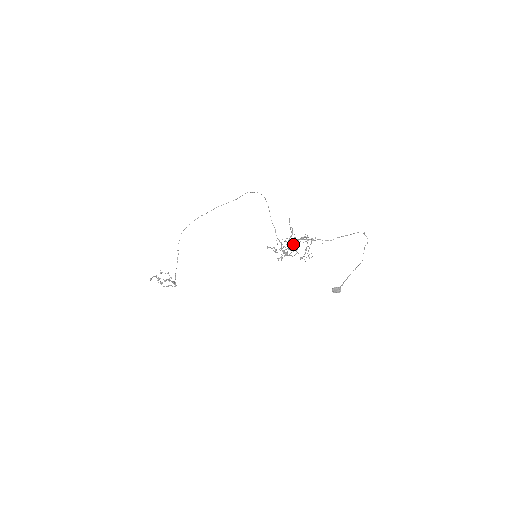
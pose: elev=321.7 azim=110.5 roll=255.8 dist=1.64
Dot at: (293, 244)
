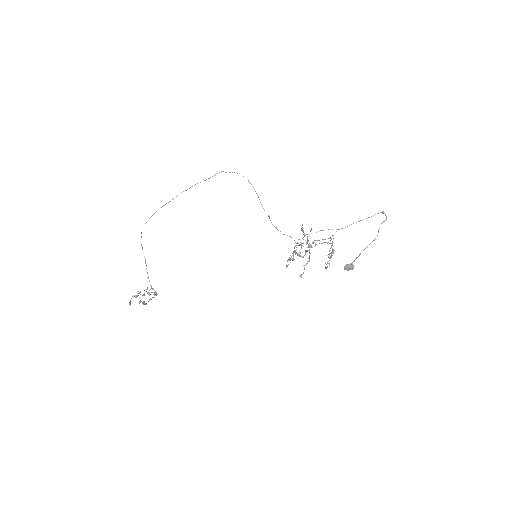
Dot at: occluded
